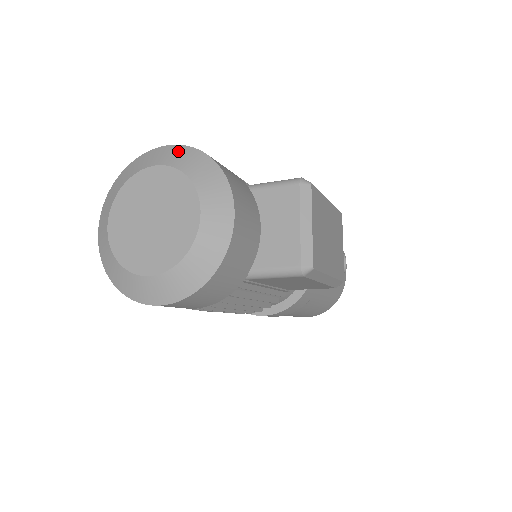
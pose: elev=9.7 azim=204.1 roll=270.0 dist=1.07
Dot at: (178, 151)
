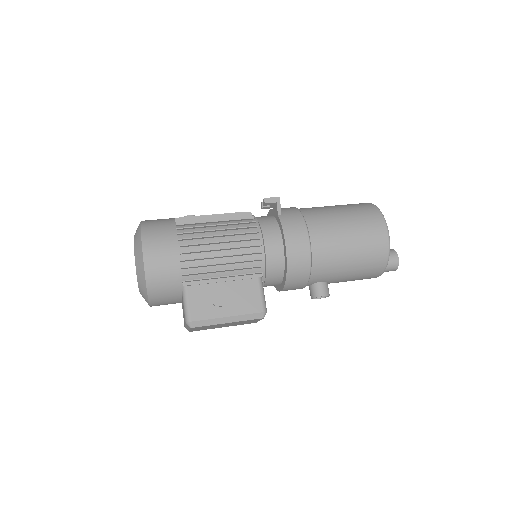
Dot at: (141, 267)
